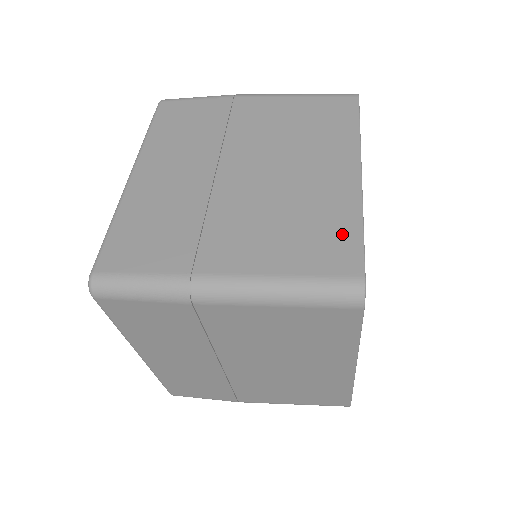
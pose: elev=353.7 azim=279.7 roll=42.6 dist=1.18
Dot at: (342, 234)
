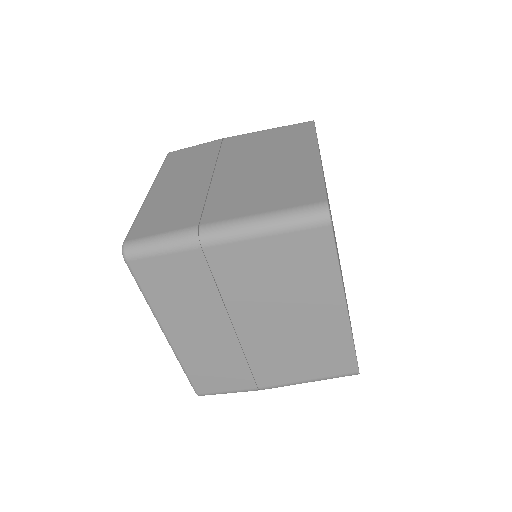
Dot at: (308, 185)
